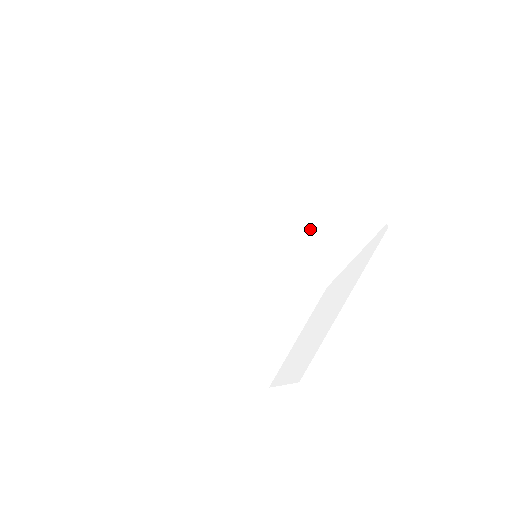
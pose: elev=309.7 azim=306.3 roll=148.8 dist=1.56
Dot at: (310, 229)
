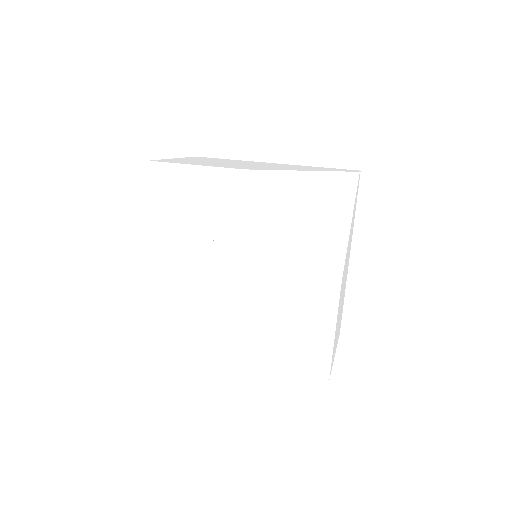
Dot at: (296, 223)
